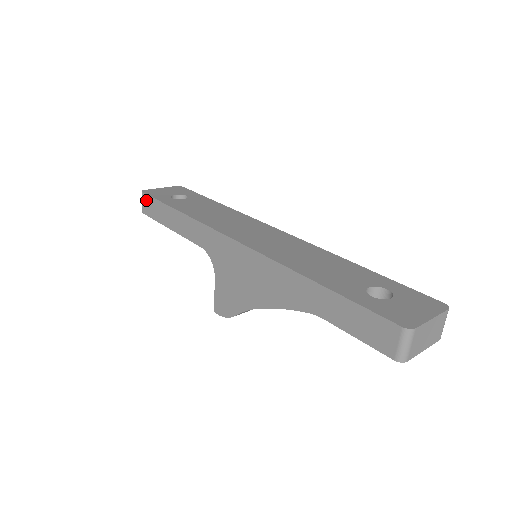
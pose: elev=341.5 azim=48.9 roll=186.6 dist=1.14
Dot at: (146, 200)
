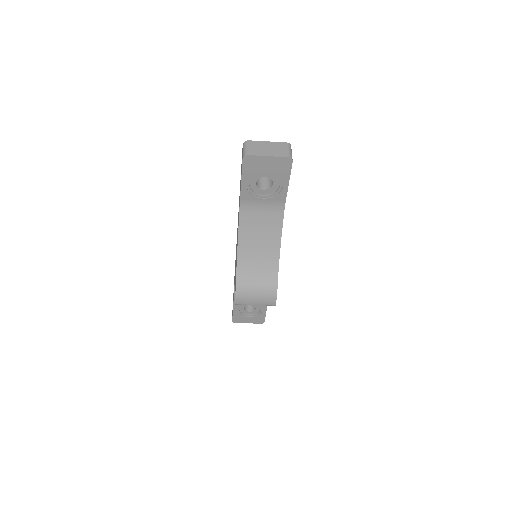
Dot at: occluded
